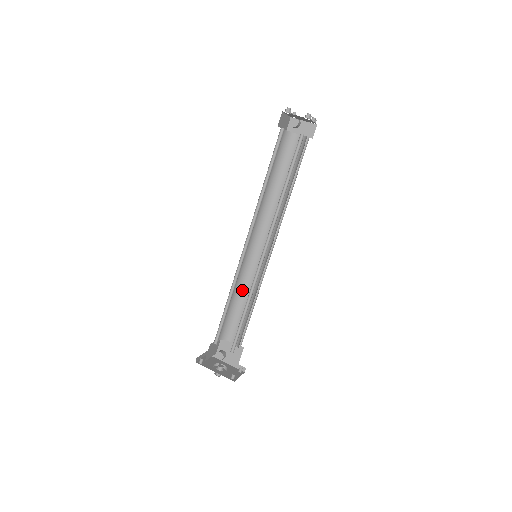
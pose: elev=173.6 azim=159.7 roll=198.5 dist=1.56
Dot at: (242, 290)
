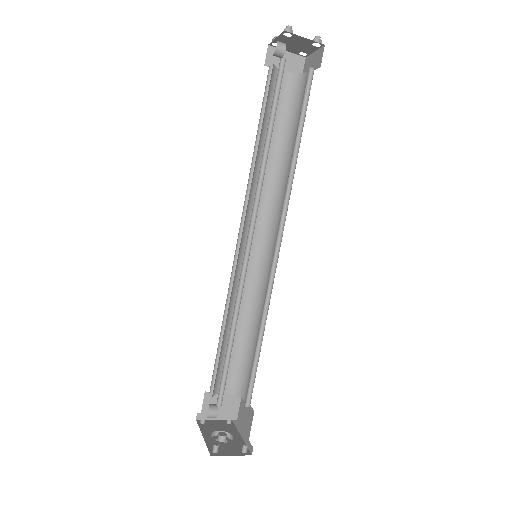
Dot at: (256, 316)
